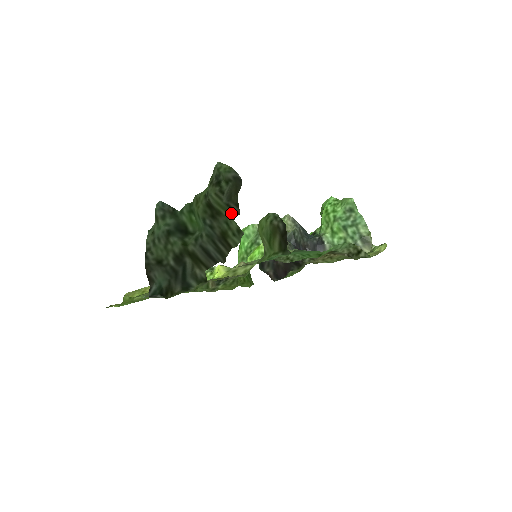
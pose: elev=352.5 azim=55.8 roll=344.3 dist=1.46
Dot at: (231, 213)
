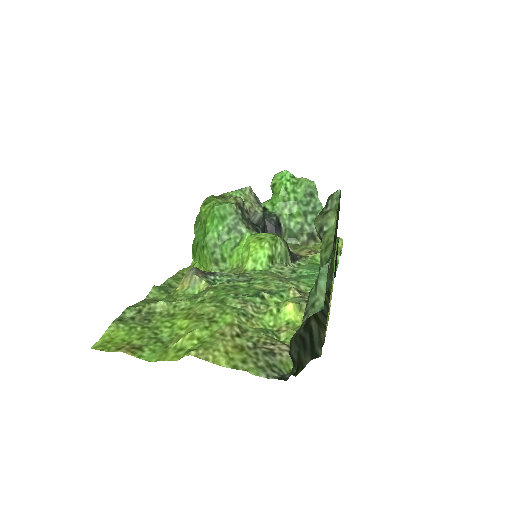
Dot at: (333, 251)
